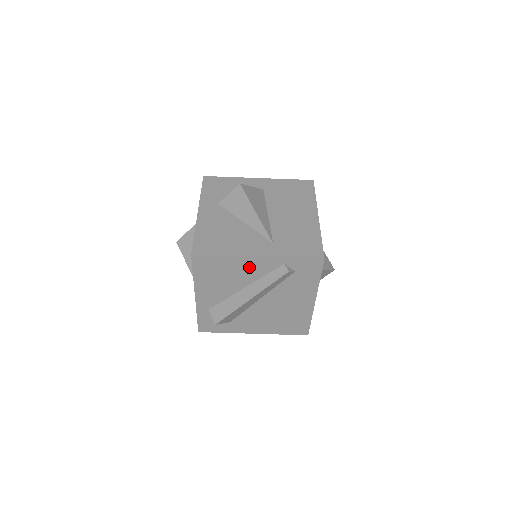
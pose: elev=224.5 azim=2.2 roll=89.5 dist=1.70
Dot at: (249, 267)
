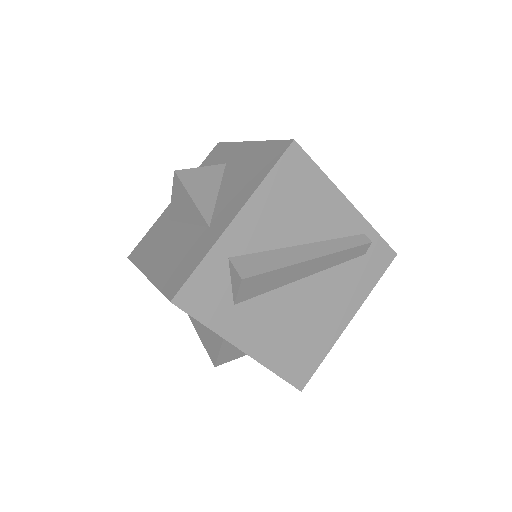
Dot at: (332, 212)
